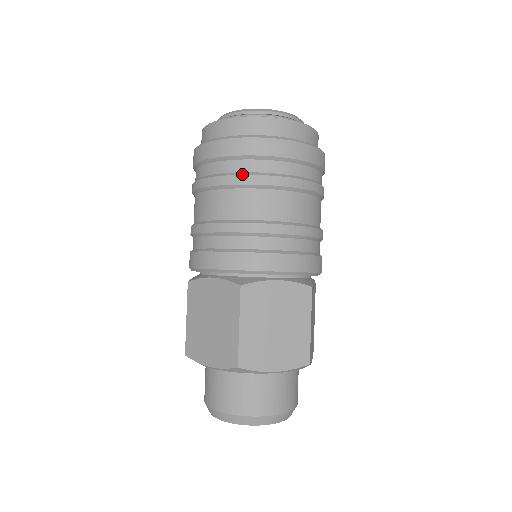
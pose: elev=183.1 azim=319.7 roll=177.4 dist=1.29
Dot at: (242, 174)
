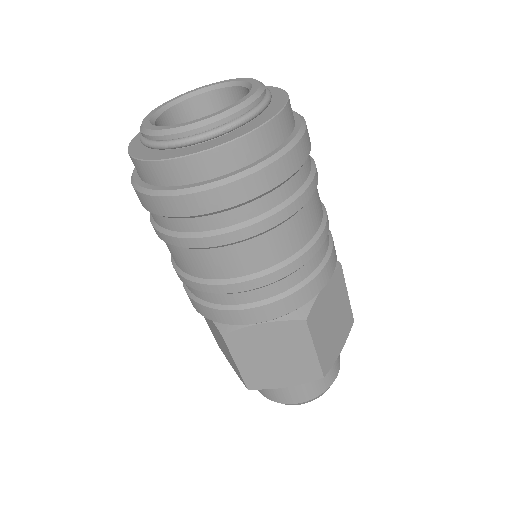
Dot at: (268, 216)
